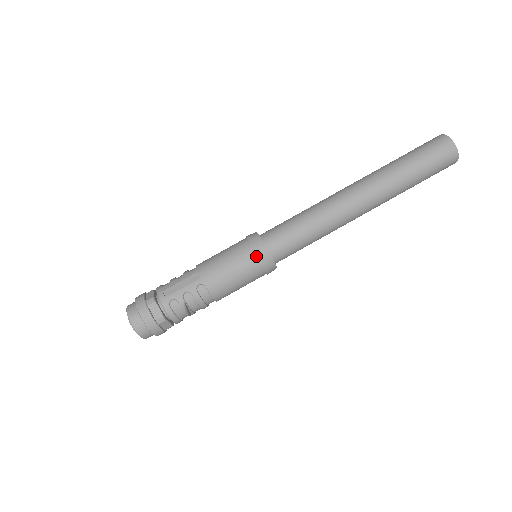
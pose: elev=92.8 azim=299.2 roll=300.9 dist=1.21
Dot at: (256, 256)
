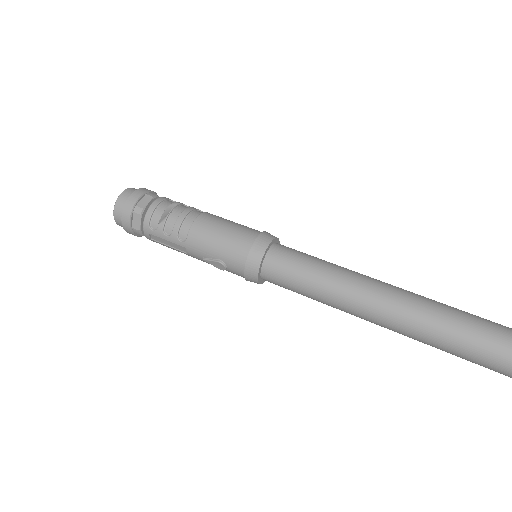
Dot at: occluded
